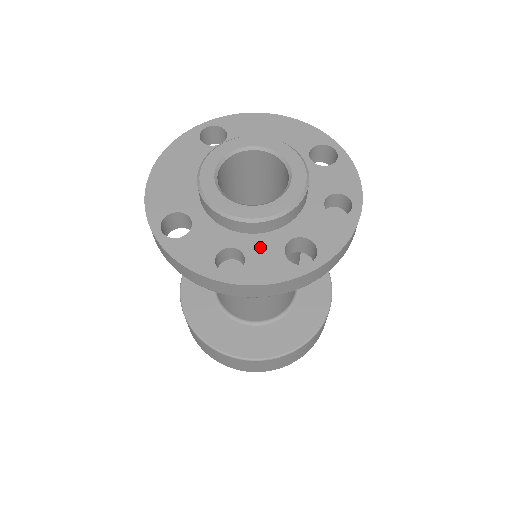
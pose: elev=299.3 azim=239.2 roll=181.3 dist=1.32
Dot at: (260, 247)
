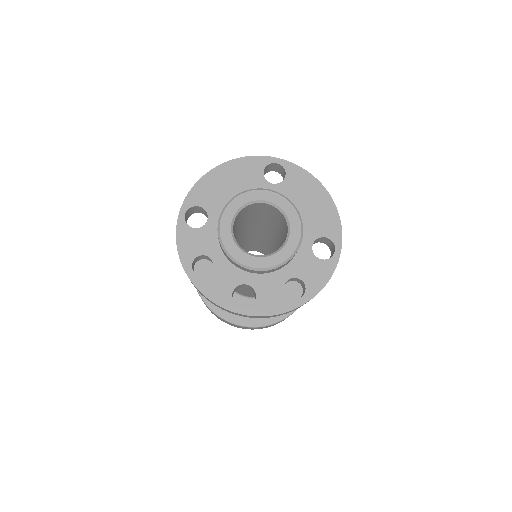
Dot at: (225, 273)
